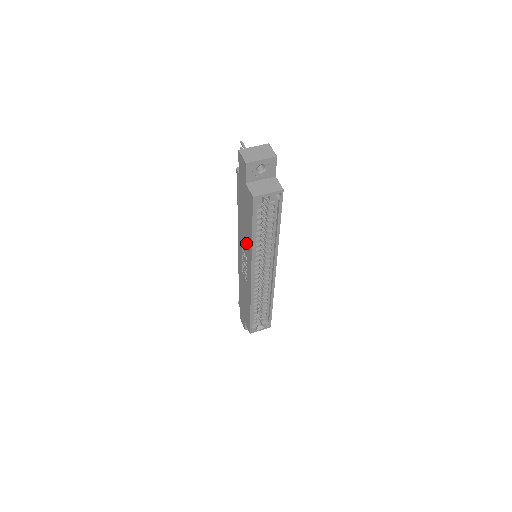
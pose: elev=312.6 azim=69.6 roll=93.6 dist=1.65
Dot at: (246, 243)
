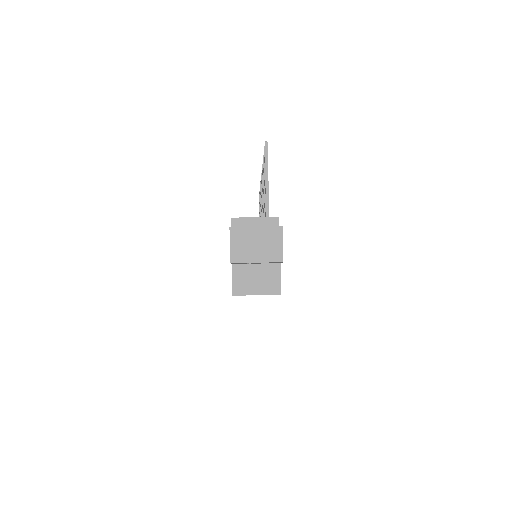
Dot at: occluded
